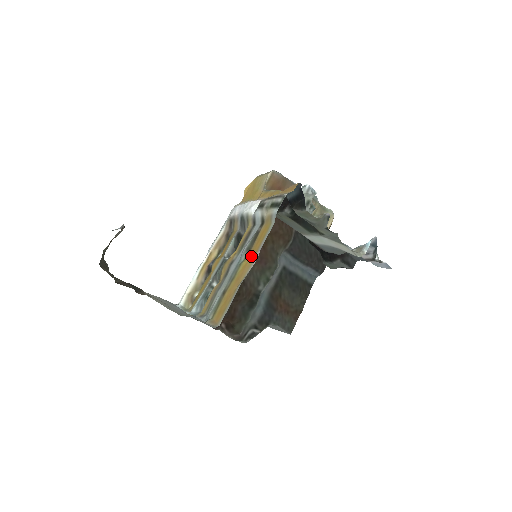
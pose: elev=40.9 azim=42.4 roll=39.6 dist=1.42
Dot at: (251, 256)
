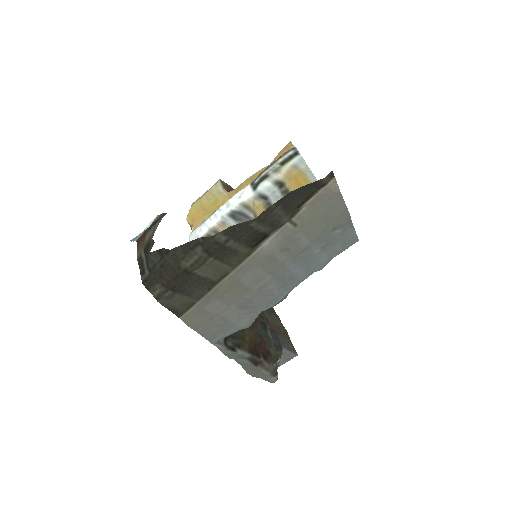
Dot at: occluded
